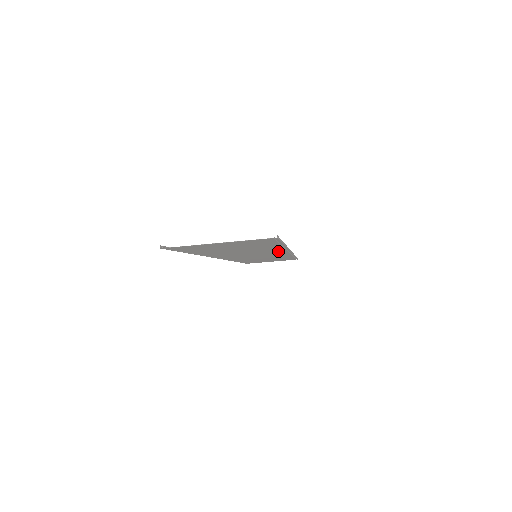
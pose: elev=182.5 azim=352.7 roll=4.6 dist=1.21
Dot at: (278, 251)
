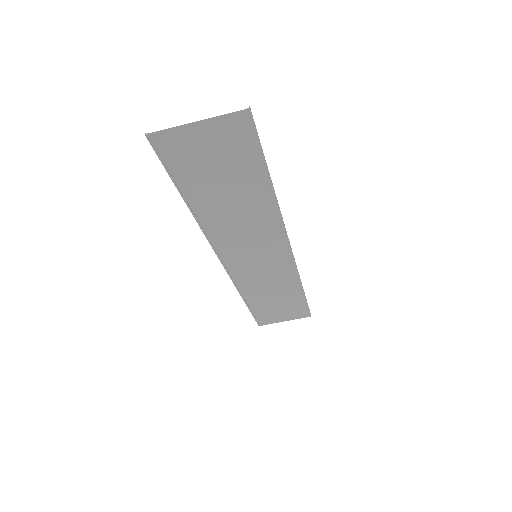
Dot at: (273, 226)
